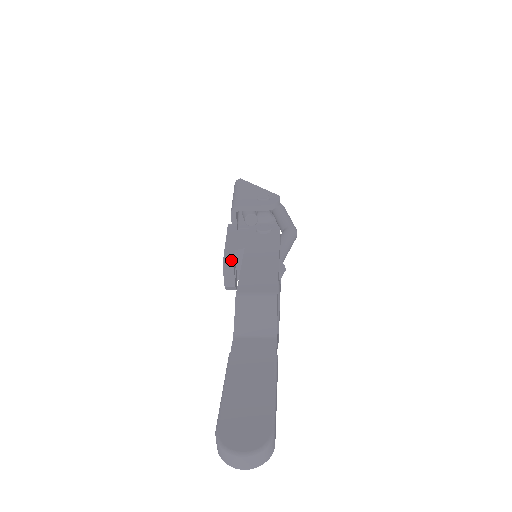
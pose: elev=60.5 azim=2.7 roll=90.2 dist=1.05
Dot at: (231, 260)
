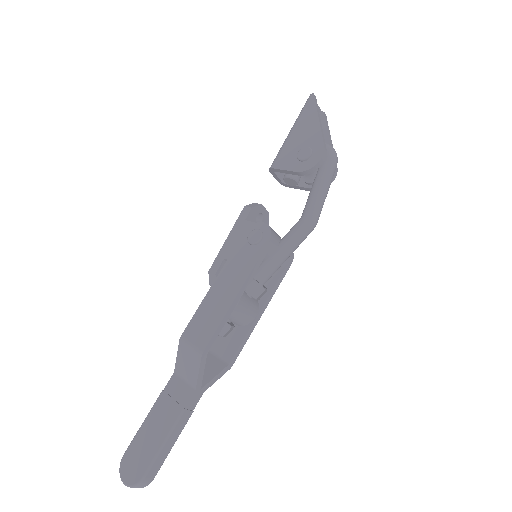
Dot at: (213, 275)
